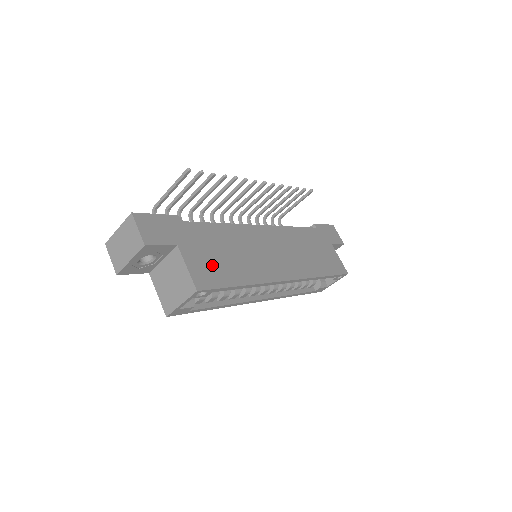
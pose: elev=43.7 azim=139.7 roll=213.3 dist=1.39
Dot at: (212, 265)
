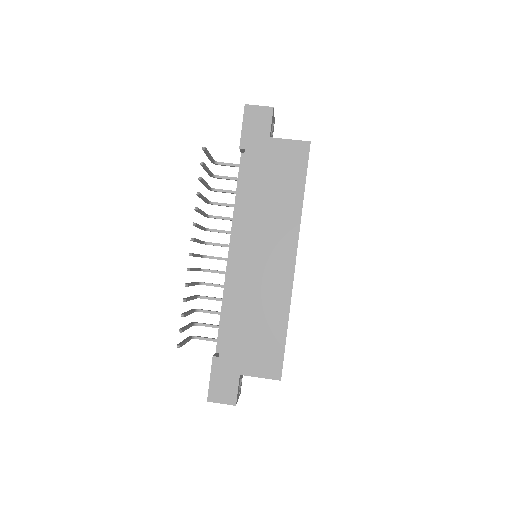
Dot at: (263, 350)
